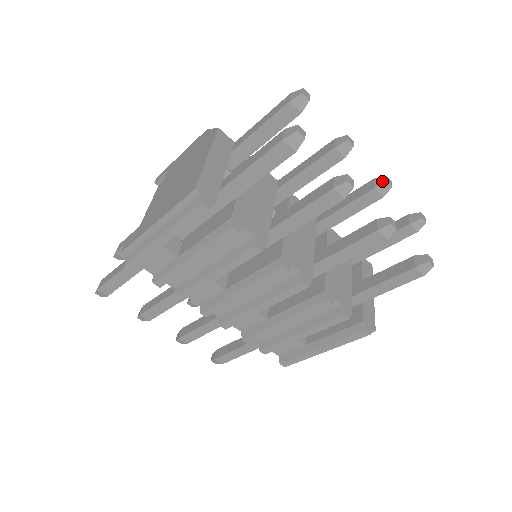
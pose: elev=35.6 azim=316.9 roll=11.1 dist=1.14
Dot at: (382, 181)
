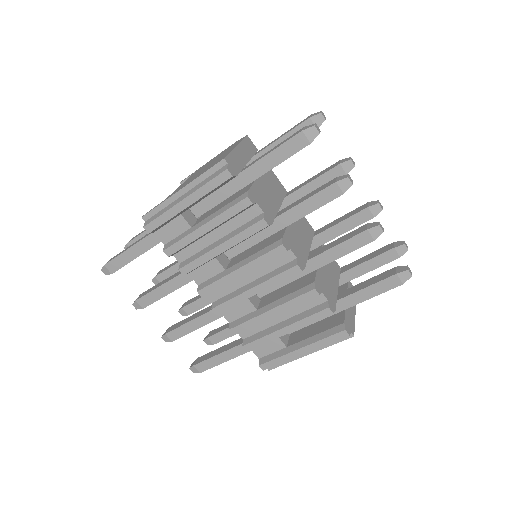
Dot at: (375, 203)
